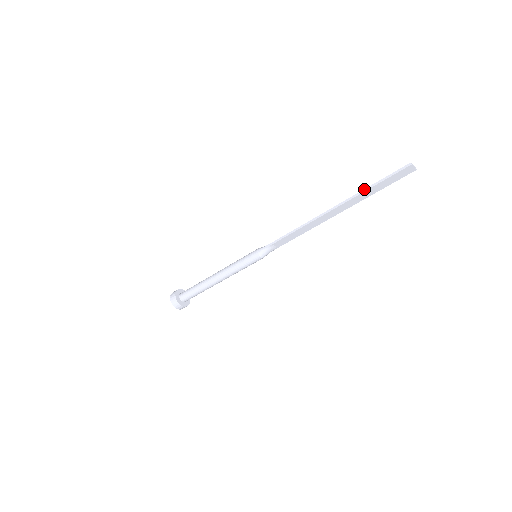
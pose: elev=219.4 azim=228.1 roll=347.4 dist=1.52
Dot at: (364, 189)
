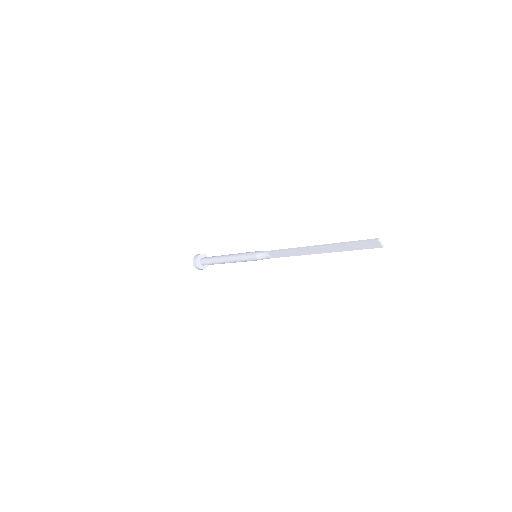
Dot at: (340, 242)
